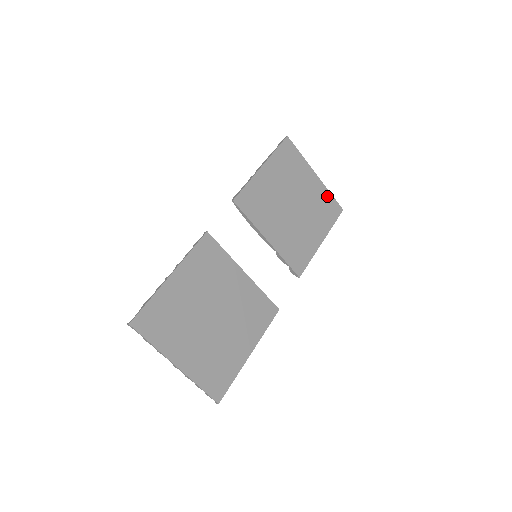
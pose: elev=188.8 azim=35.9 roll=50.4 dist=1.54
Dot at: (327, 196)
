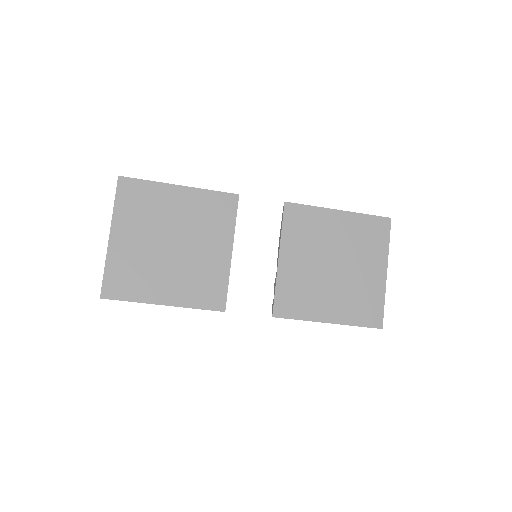
Dot at: (378, 299)
